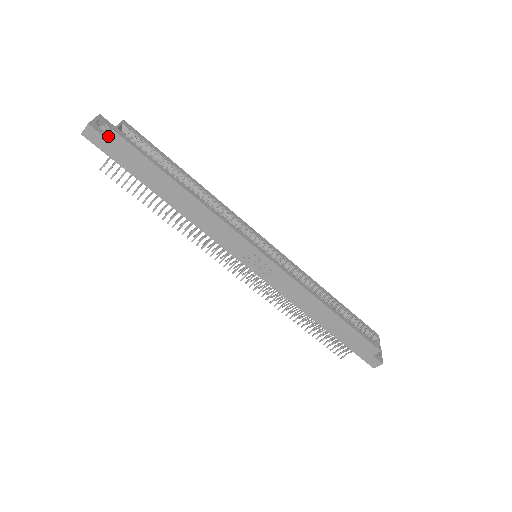
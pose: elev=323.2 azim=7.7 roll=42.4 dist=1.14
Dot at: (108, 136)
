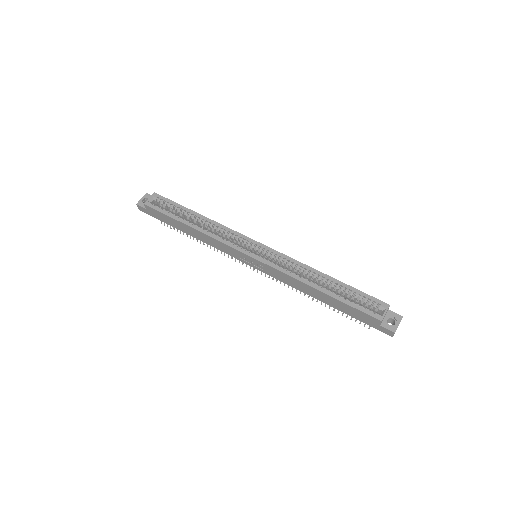
Dot at: (145, 207)
